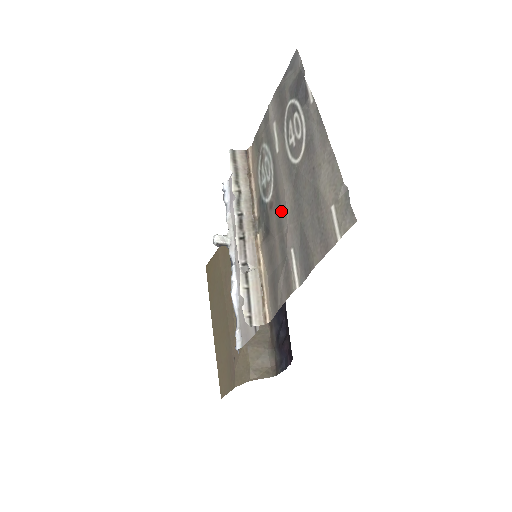
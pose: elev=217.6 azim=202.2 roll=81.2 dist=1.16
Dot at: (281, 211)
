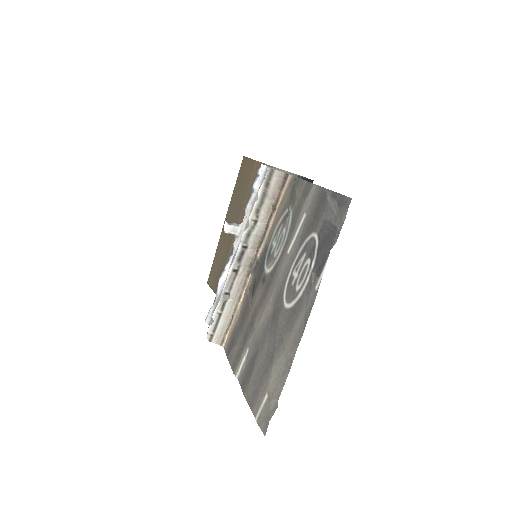
Dot at: (261, 306)
